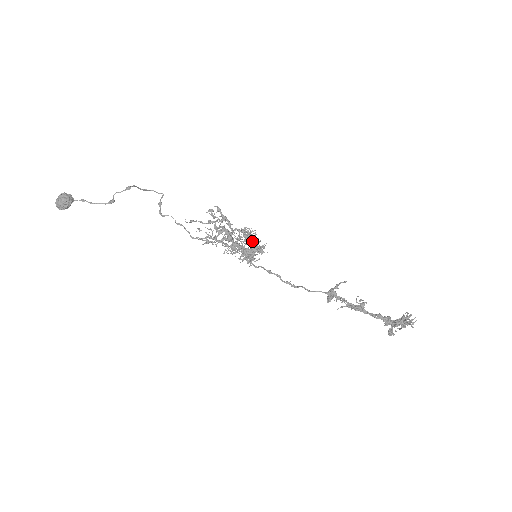
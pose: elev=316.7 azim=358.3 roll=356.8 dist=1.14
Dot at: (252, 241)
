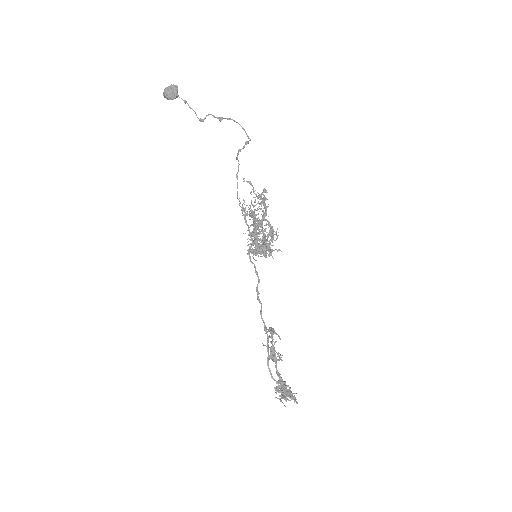
Dot at: (260, 246)
